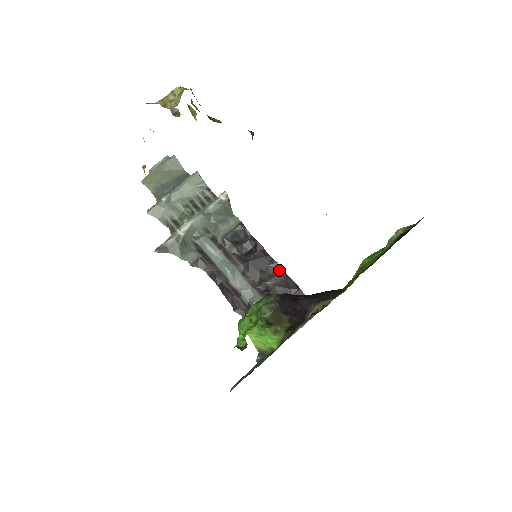
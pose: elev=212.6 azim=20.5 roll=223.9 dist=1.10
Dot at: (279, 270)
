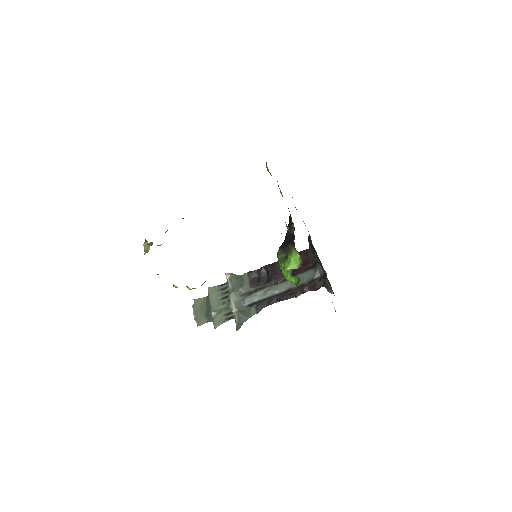
Dot at: occluded
